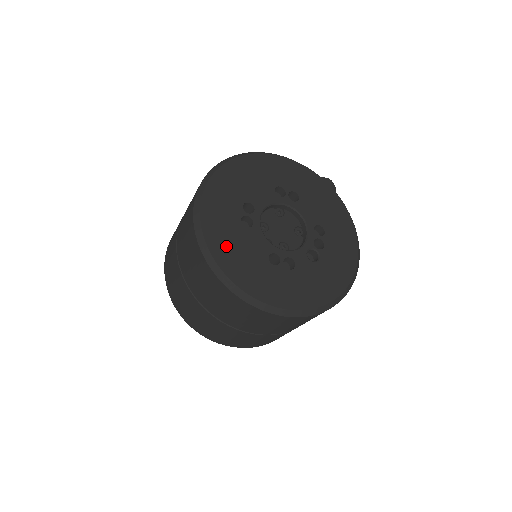
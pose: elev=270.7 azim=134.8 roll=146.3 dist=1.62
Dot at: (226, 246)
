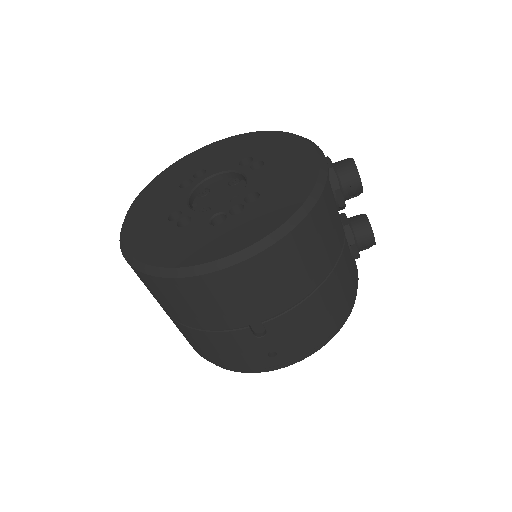
Dot at: (148, 200)
